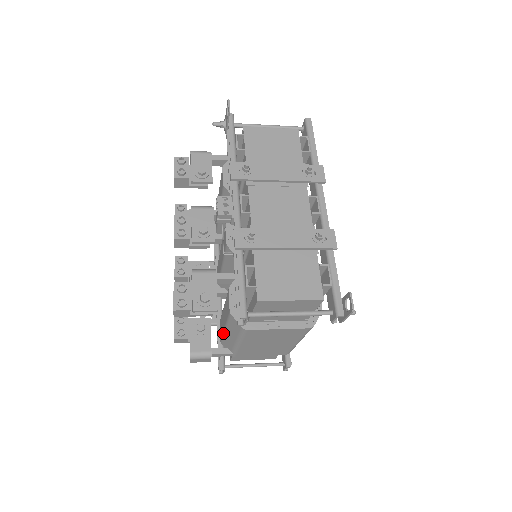
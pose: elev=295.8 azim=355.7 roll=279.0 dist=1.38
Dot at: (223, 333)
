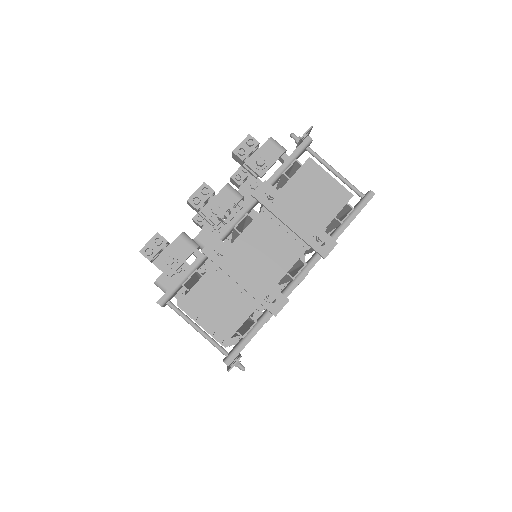
Dot at: occluded
